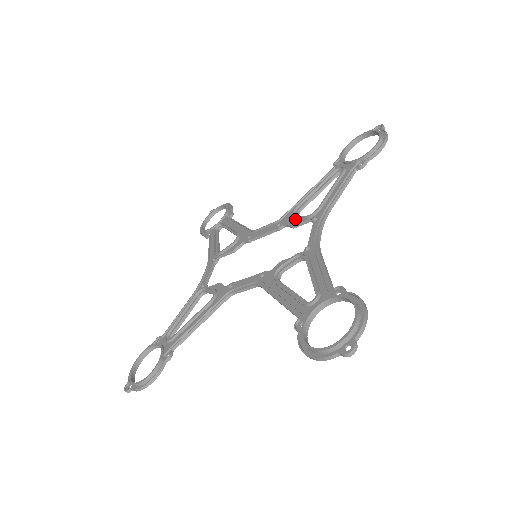
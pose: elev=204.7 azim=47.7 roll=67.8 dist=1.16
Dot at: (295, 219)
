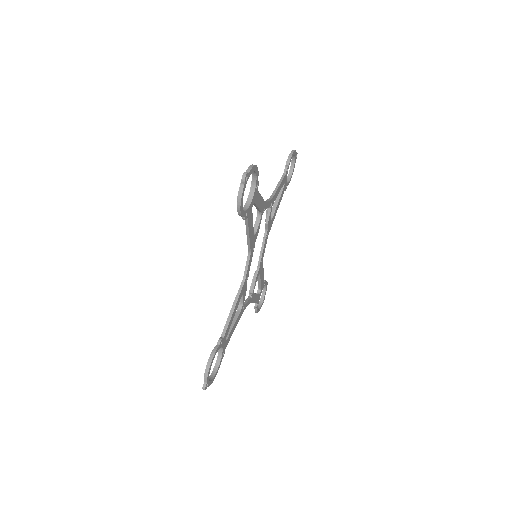
Dot at: occluded
